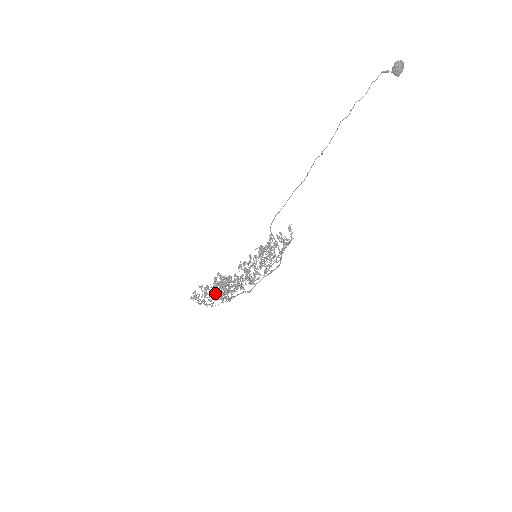
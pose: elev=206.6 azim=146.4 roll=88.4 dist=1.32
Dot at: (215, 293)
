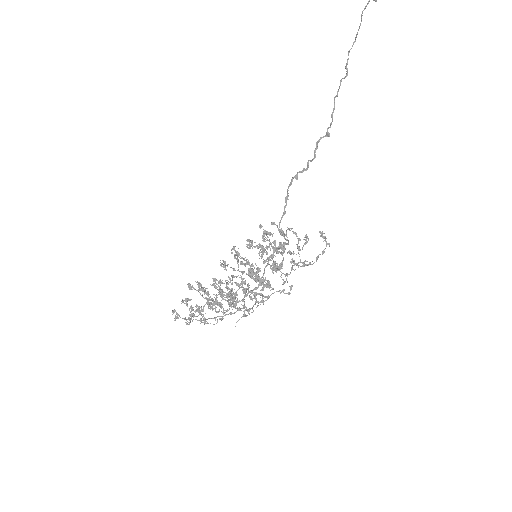
Dot at: occluded
